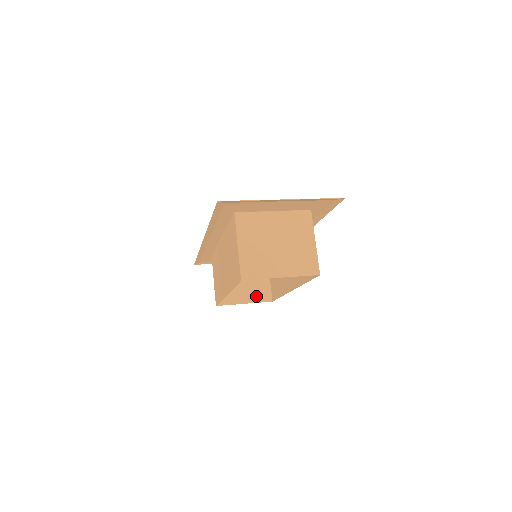
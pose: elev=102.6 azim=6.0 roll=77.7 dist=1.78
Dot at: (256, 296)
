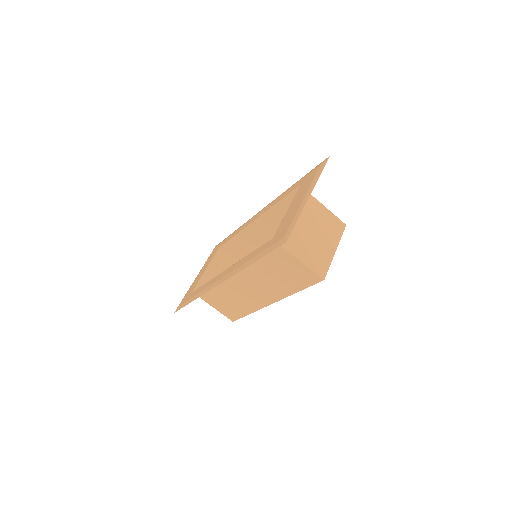
Dot at: occluded
